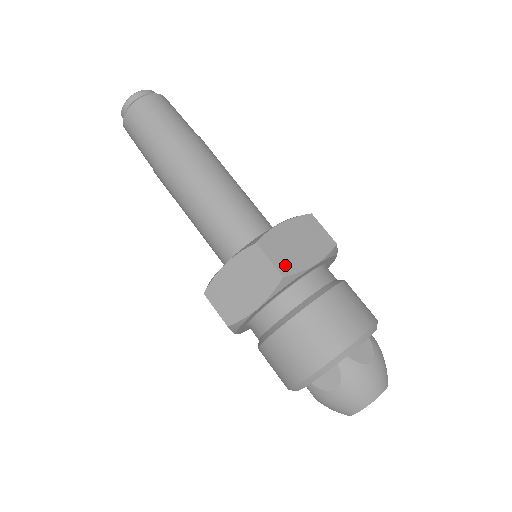
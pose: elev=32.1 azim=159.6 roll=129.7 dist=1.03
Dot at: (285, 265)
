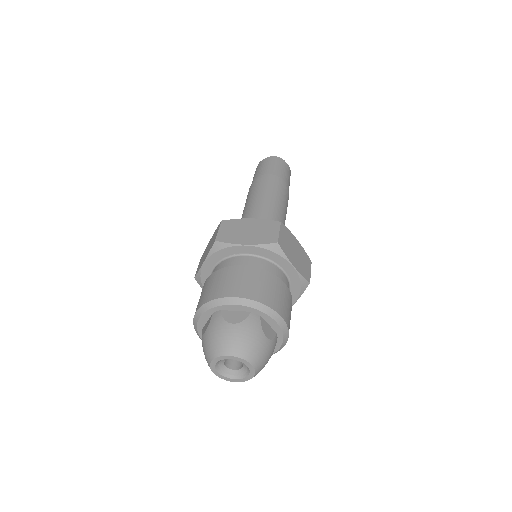
Dot at: (283, 243)
